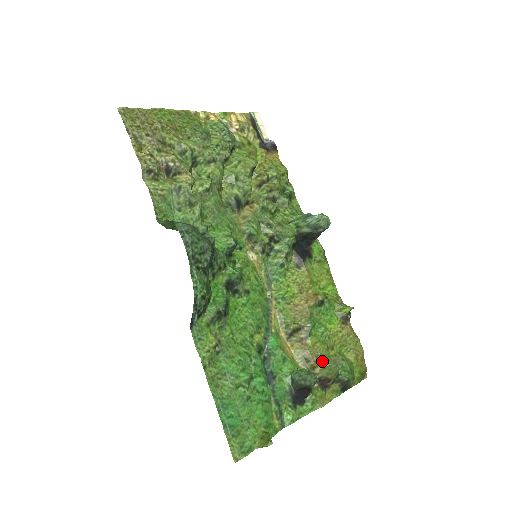
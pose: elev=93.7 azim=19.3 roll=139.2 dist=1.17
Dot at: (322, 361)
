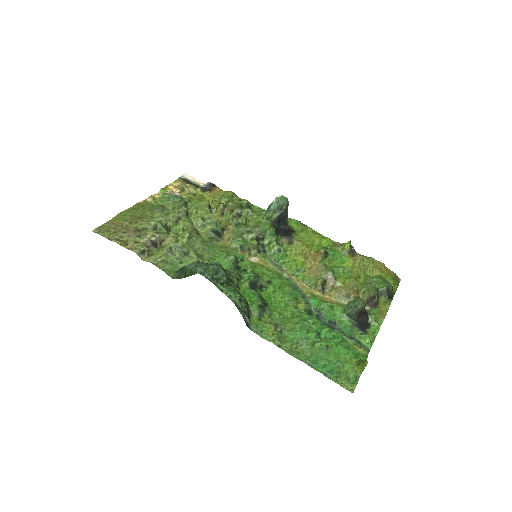
Dot at: (359, 290)
